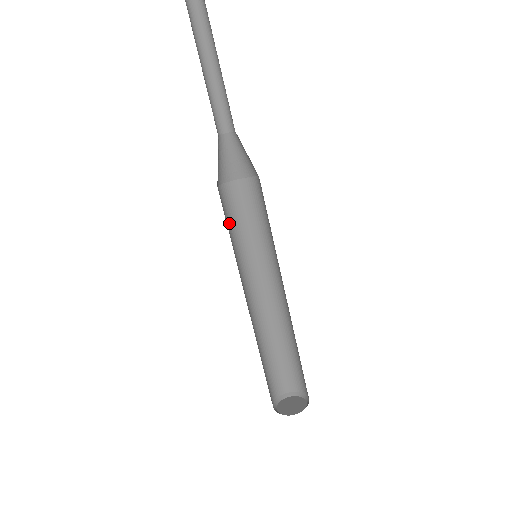
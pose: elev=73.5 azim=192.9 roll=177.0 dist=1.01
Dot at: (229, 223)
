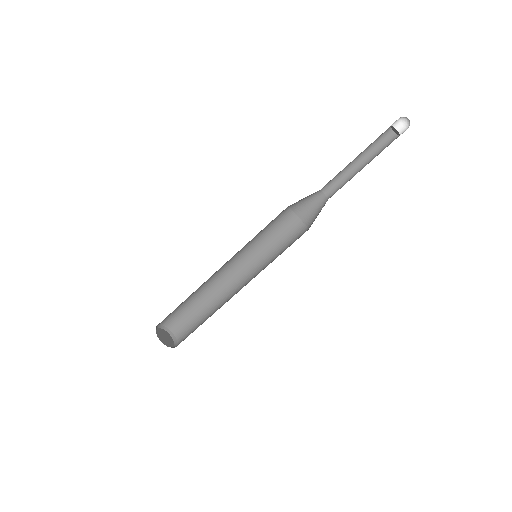
Dot at: (267, 226)
